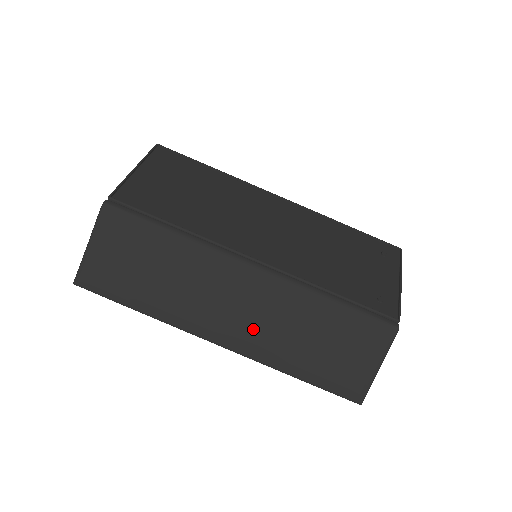
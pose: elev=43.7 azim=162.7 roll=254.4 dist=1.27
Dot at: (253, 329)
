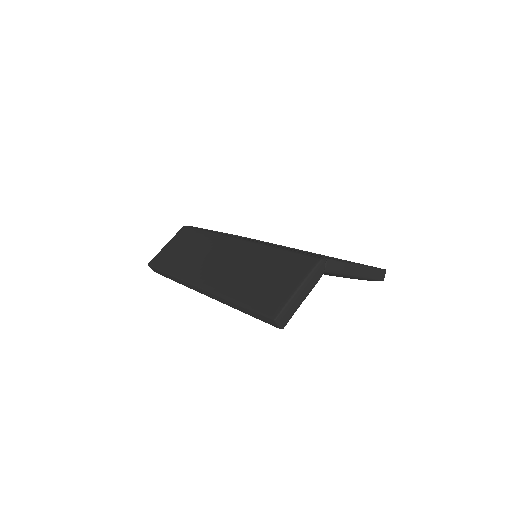
Dot at: (222, 273)
